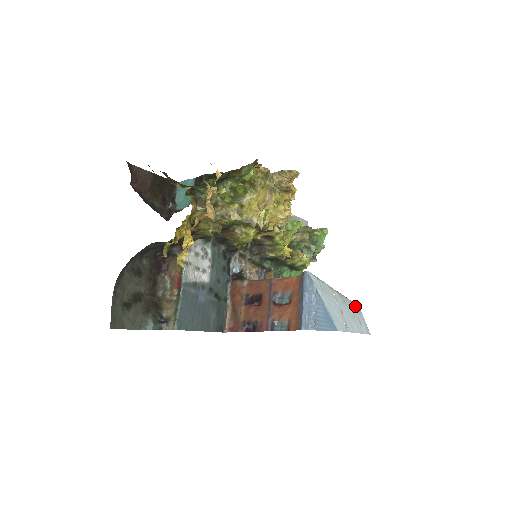
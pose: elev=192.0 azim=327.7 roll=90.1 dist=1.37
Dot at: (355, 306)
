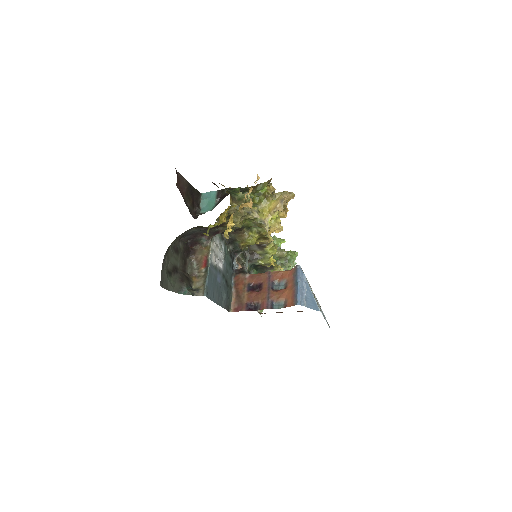
Dot at: occluded
